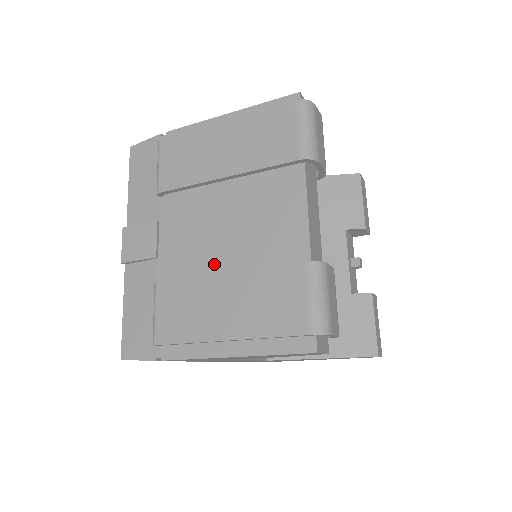
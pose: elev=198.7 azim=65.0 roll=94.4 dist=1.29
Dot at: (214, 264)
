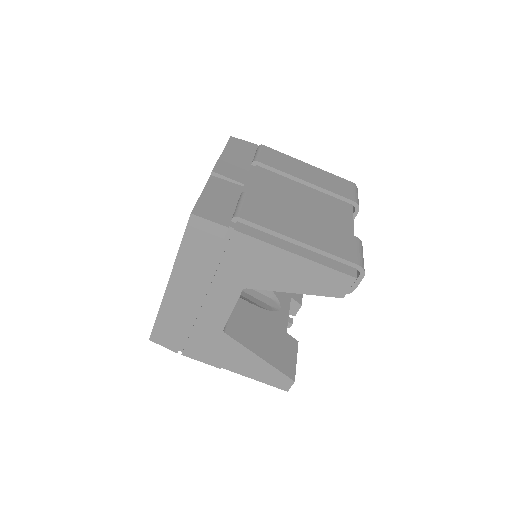
Dot at: occluded
